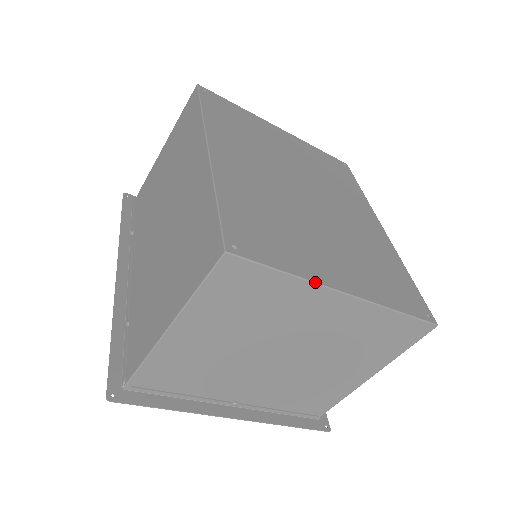
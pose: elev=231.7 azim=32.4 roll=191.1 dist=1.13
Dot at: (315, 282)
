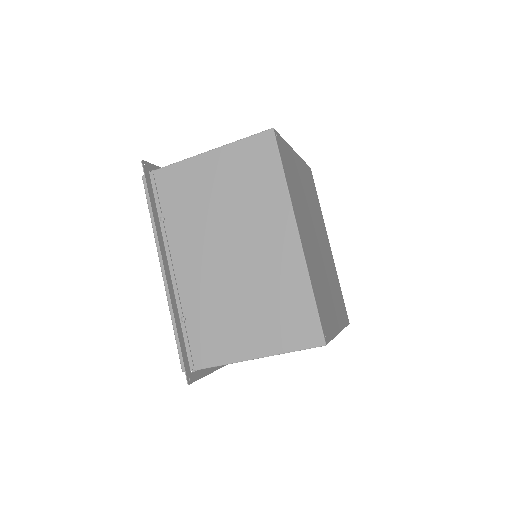
Dot at: occluded
